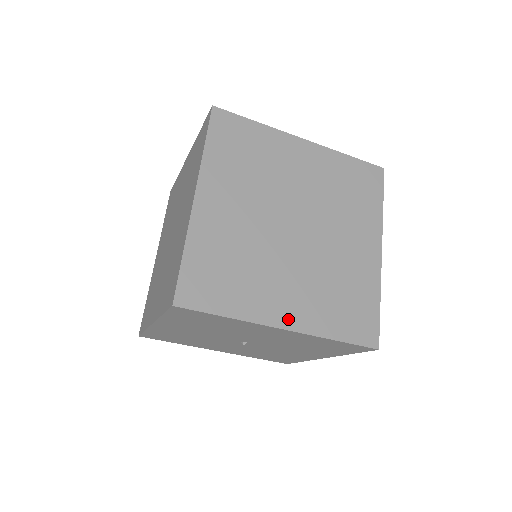
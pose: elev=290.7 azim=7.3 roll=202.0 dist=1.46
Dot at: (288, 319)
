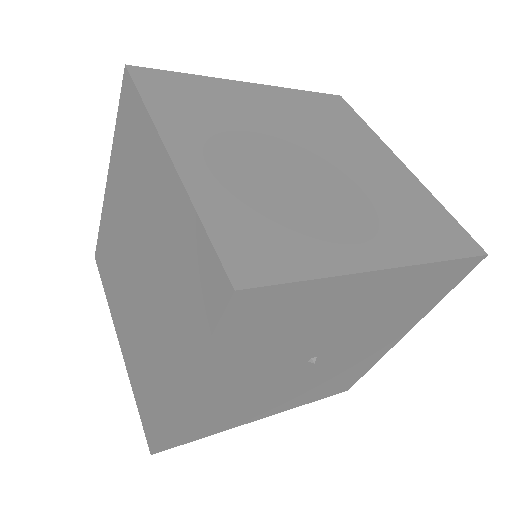
Dot at: (382, 255)
